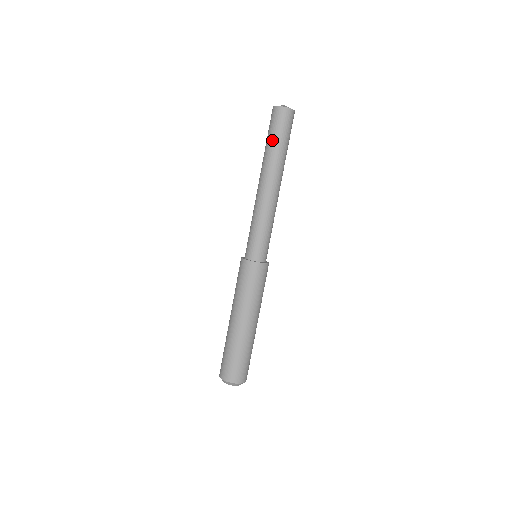
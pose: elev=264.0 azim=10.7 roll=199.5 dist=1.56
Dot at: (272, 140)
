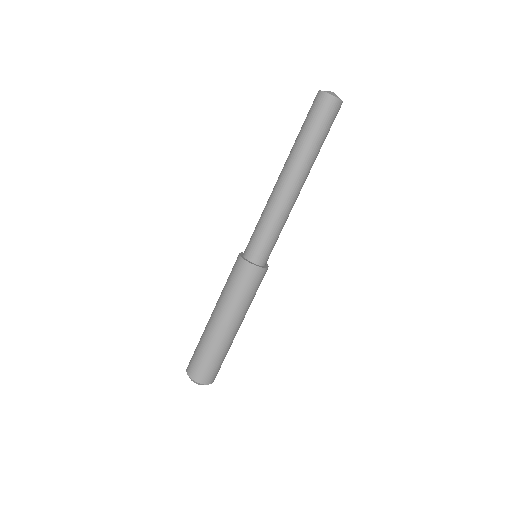
Dot at: (306, 131)
